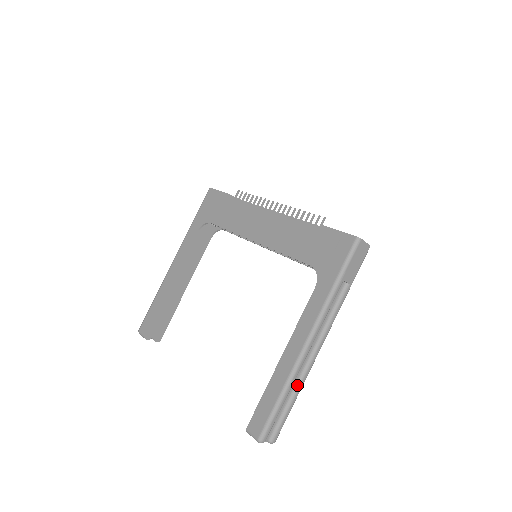
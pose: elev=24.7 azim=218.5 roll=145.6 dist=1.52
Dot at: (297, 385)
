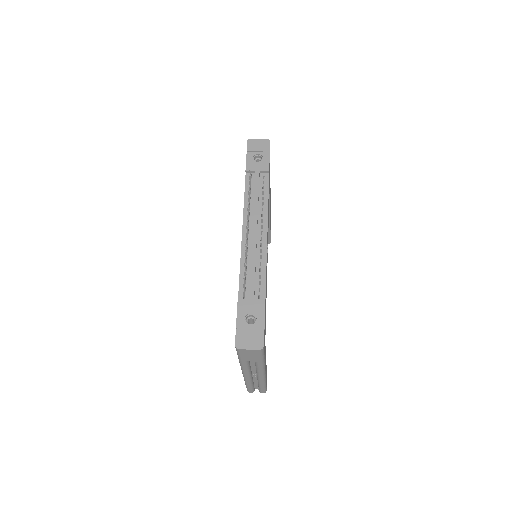
Dot at: (258, 383)
